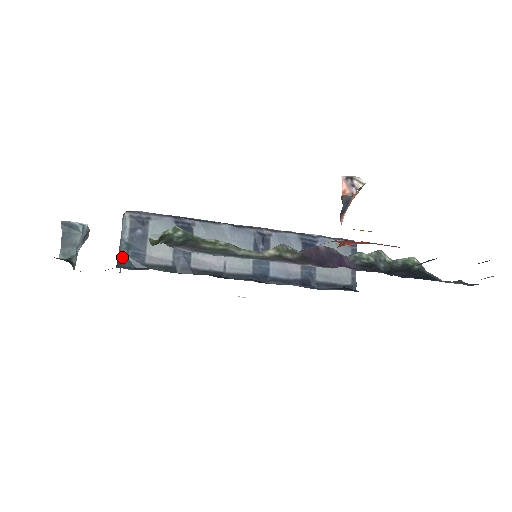
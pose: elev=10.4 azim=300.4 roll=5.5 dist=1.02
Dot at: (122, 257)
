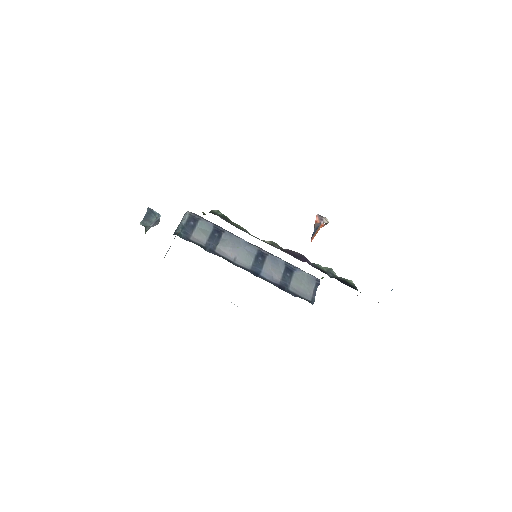
Dot at: (178, 231)
